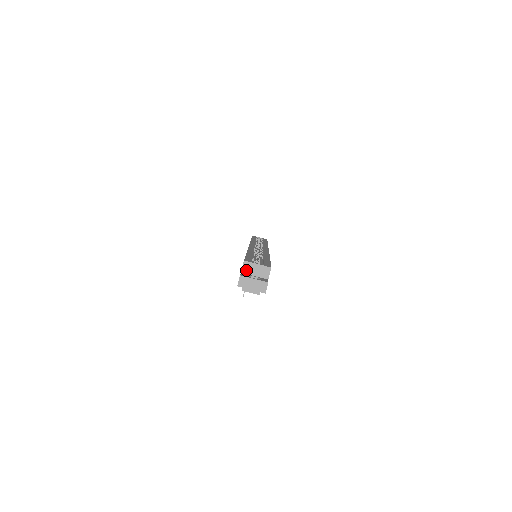
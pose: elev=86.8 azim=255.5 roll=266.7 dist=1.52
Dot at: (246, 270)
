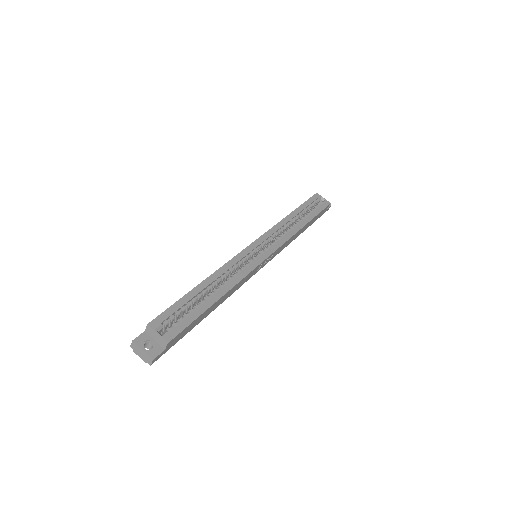
Dot at: (149, 332)
